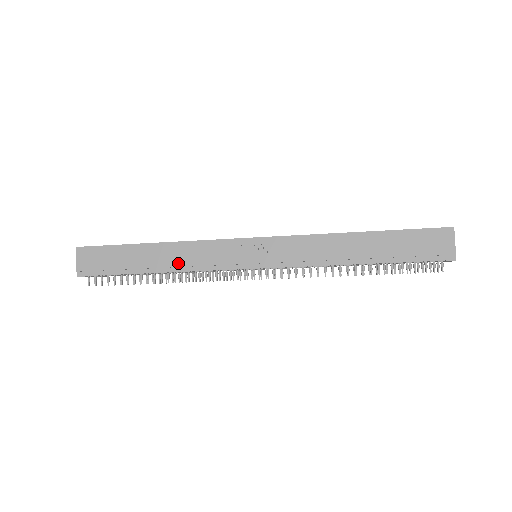
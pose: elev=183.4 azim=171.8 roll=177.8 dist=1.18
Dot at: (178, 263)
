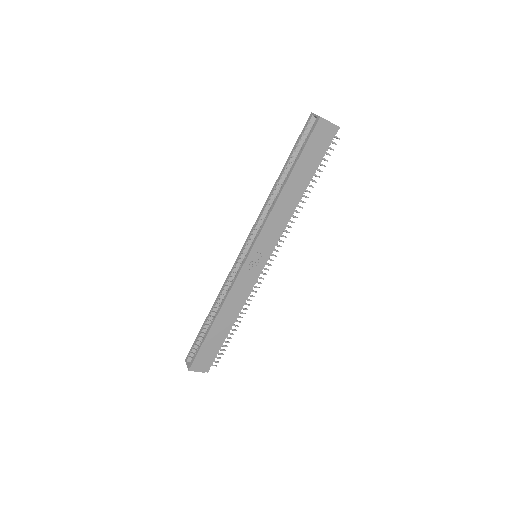
Dot at: (236, 310)
